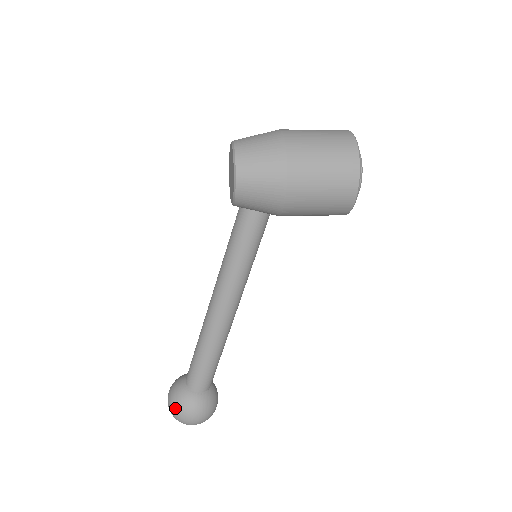
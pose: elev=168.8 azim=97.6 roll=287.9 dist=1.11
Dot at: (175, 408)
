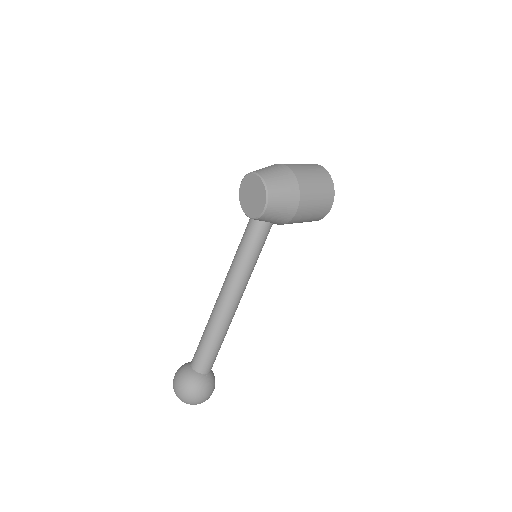
Dot at: (190, 392)
